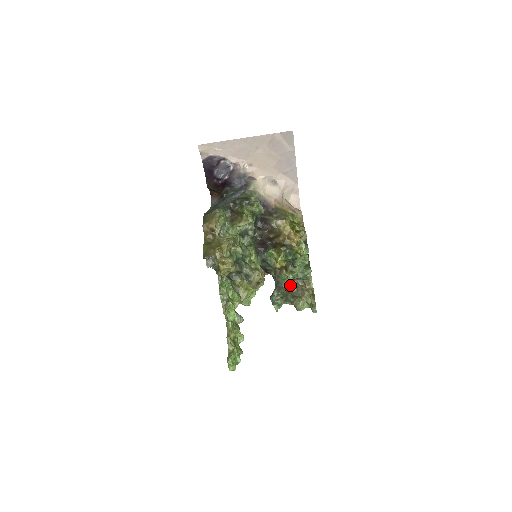
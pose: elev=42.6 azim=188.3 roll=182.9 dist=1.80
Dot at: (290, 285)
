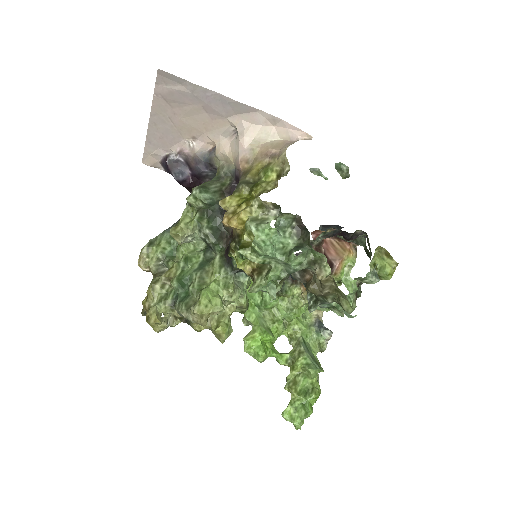
Dot at: (308, 280)
